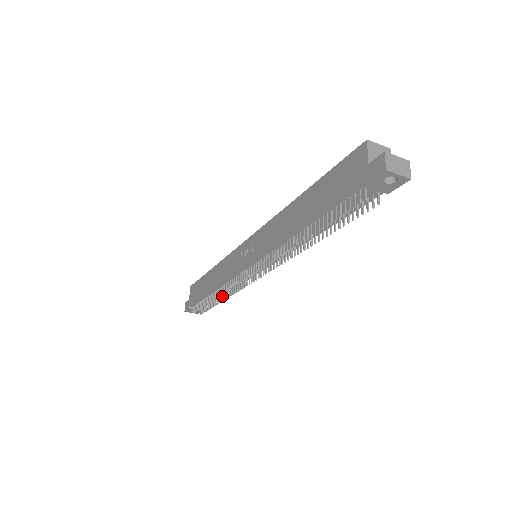
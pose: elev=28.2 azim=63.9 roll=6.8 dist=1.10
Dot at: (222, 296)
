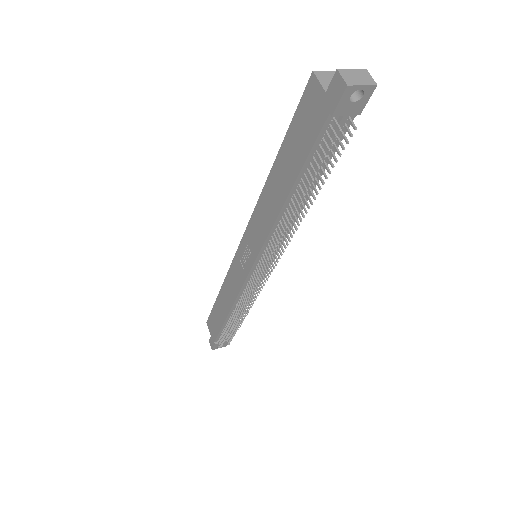
Dot at: (241, 315)
